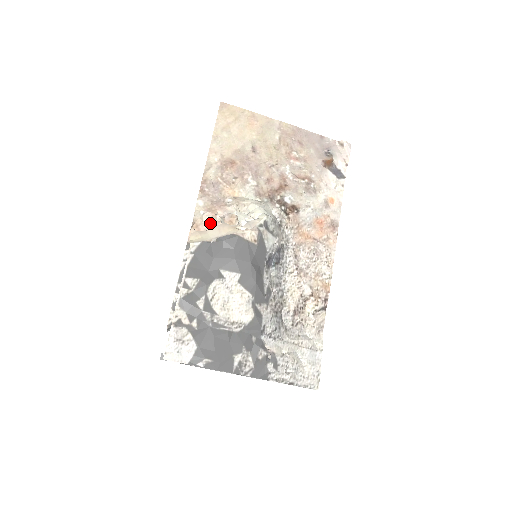
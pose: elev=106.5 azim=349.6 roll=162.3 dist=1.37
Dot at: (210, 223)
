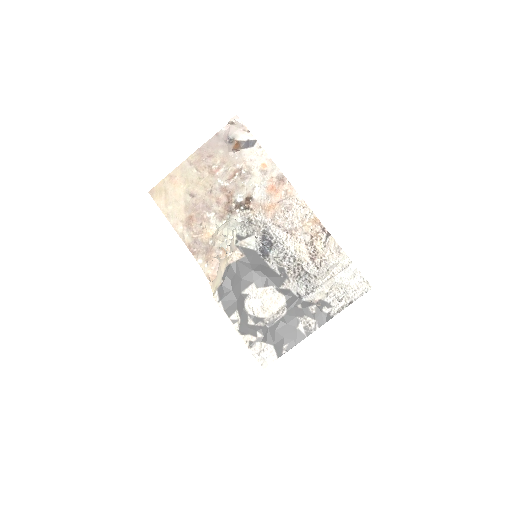
Dot at: (216, 266)
